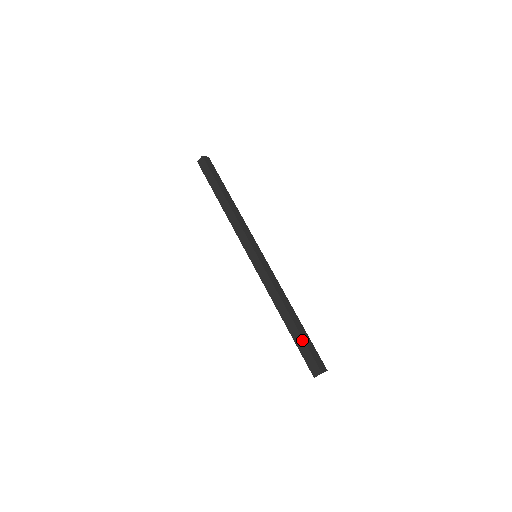
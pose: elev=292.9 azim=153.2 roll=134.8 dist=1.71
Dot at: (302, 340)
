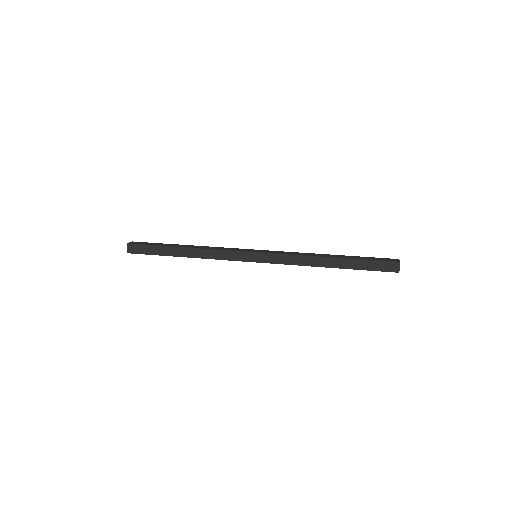
Dot at: (360, 261)
